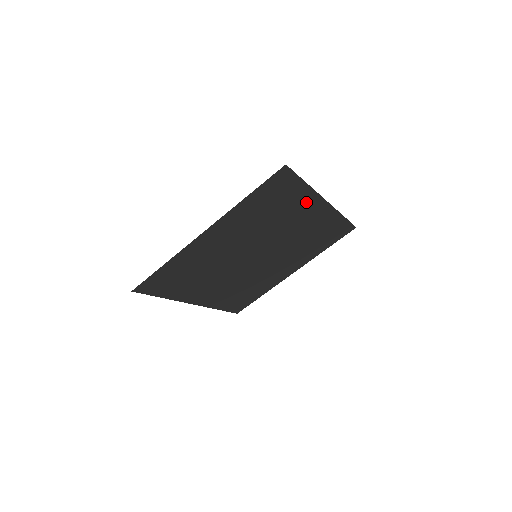
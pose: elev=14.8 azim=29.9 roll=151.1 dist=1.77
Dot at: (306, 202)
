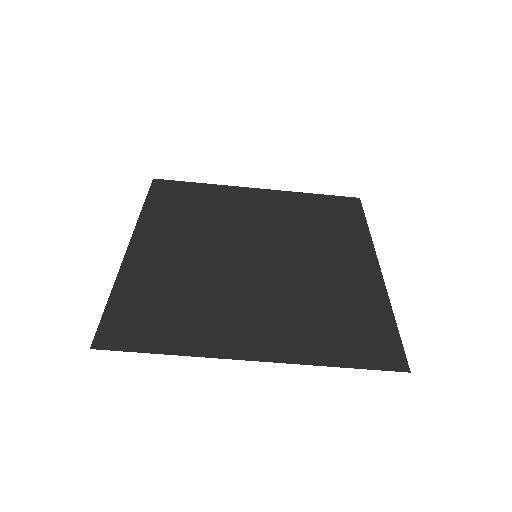
Dot at: (230, 195)
